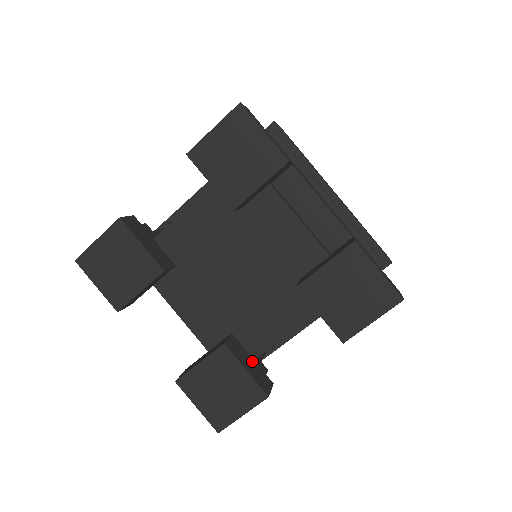
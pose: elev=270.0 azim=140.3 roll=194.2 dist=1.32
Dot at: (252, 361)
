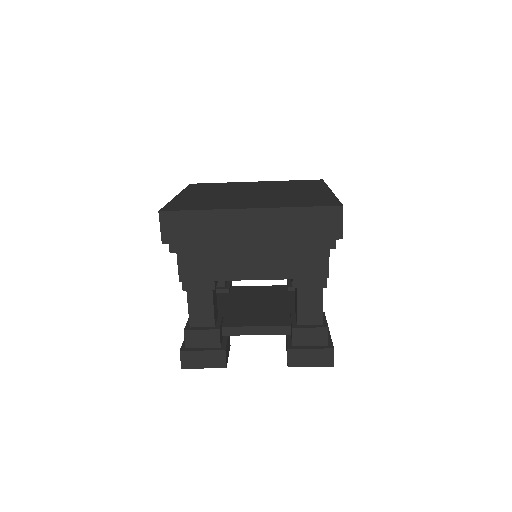
Dot at: occluded
